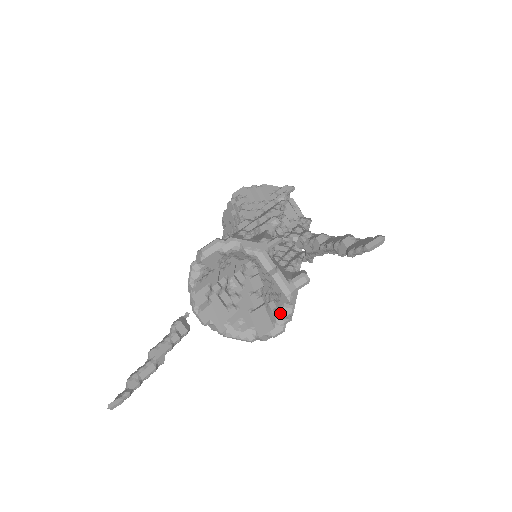
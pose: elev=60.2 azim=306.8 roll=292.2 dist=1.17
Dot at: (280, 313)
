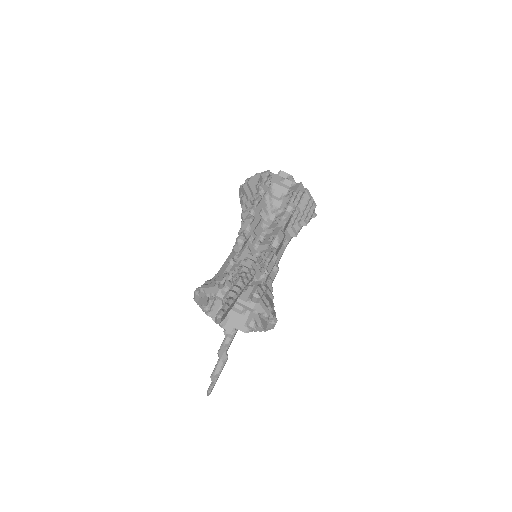
Dot at: (262, 317)
